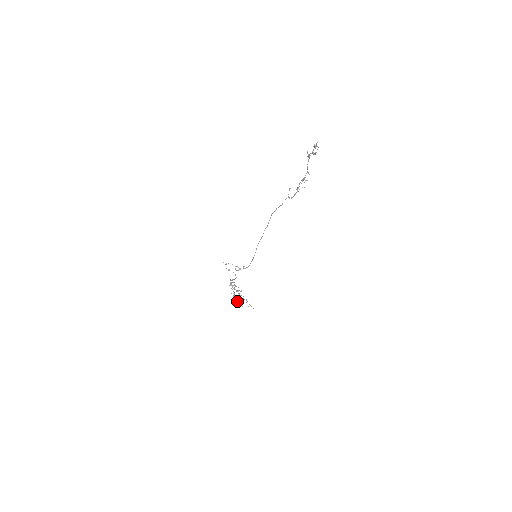
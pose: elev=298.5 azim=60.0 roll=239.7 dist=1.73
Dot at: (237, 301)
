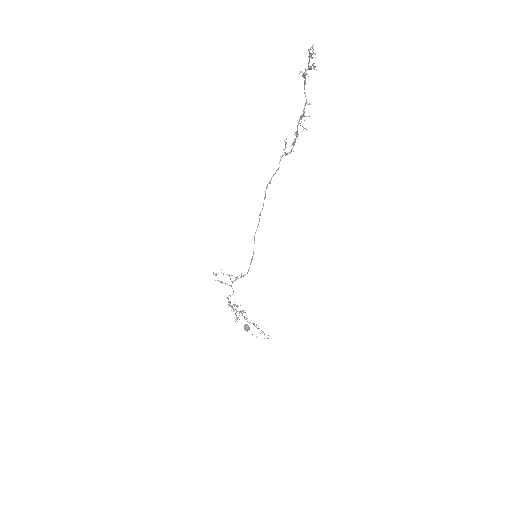
Dot at: (244, 328)
